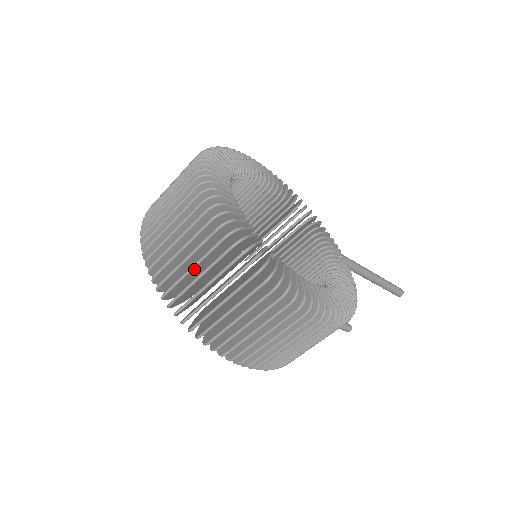
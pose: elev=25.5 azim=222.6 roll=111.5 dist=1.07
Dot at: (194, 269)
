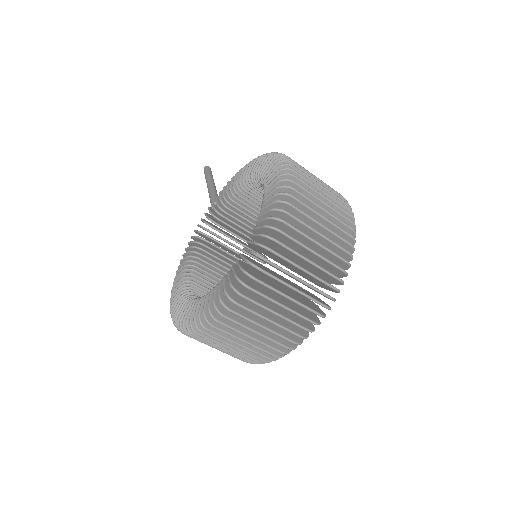
Dot at: (238, 342)
